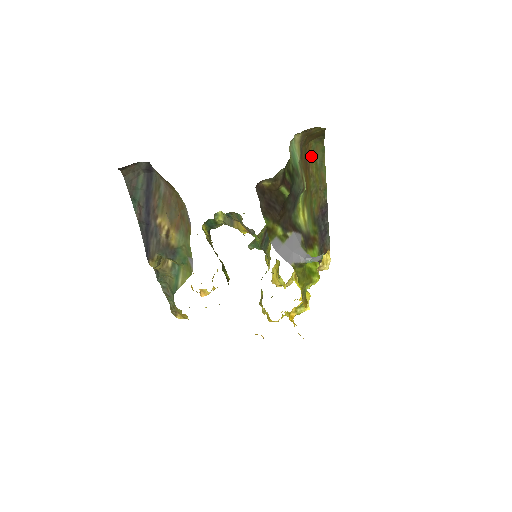
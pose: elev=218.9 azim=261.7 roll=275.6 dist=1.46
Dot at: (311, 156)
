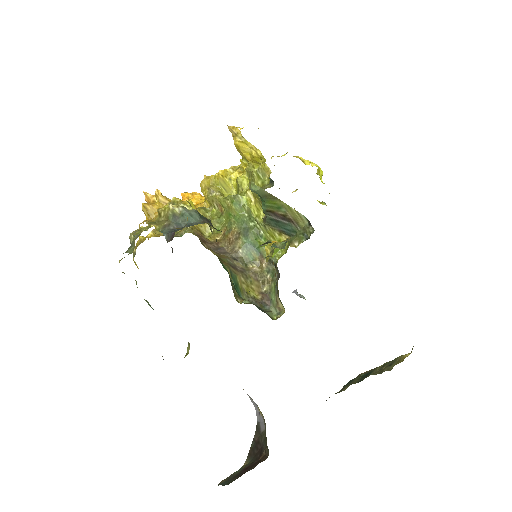
Dot at: occluded
